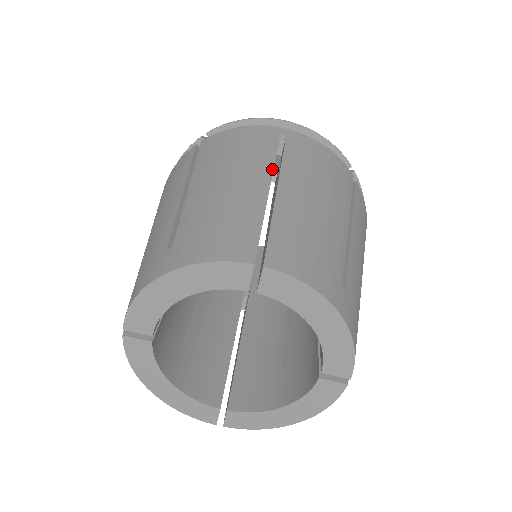
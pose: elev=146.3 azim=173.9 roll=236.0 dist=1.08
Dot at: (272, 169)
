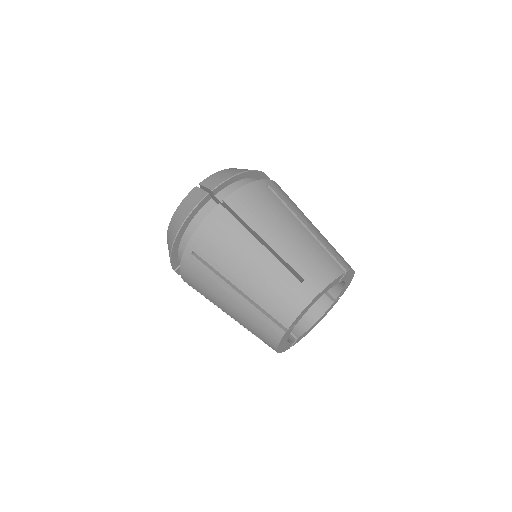
Dot at: (293, 215)
